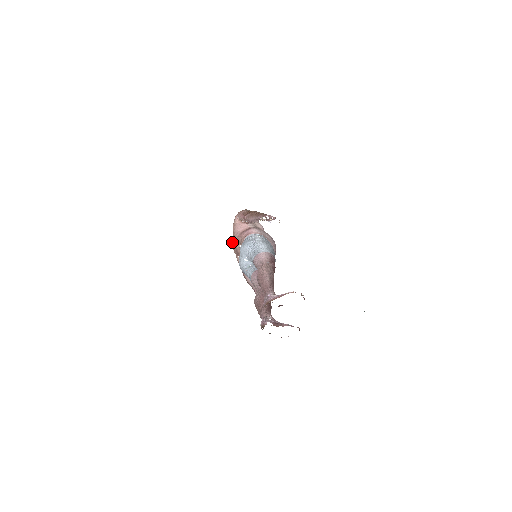
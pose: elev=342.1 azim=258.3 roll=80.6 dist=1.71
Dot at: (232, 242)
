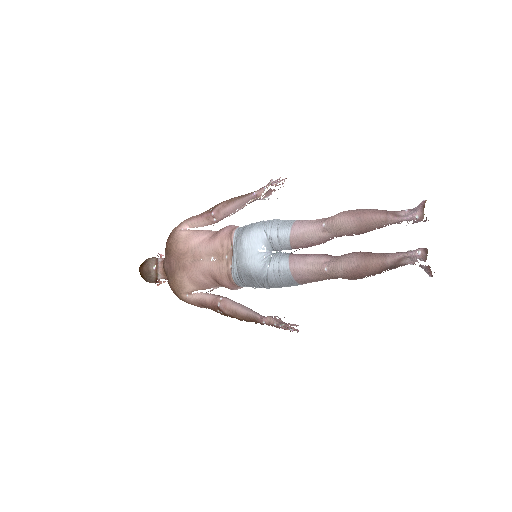
Dot at: (176, 274)
